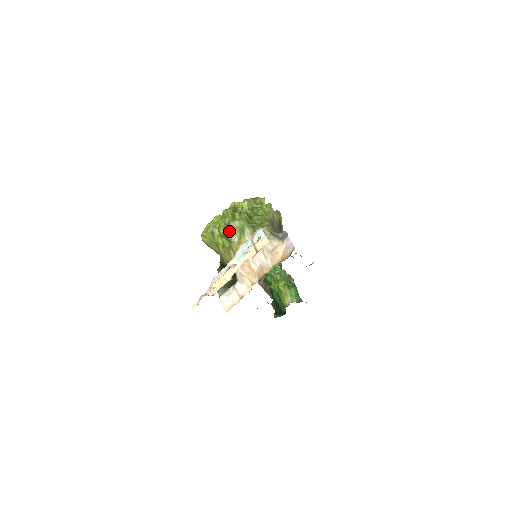
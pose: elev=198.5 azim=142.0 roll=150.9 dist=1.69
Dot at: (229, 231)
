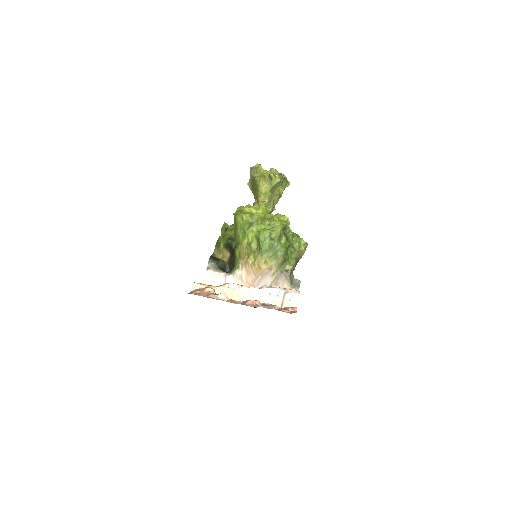
Dot at: (267, 245)
